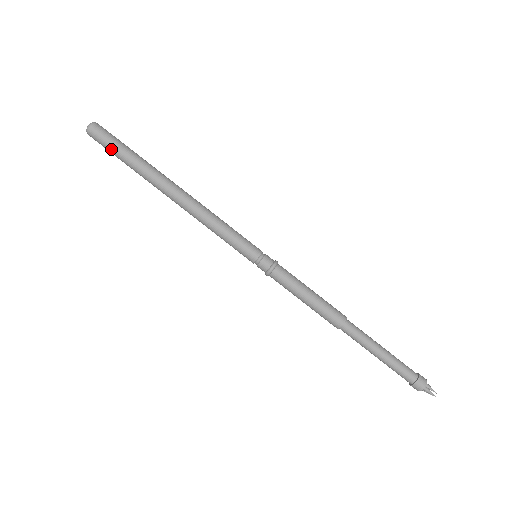
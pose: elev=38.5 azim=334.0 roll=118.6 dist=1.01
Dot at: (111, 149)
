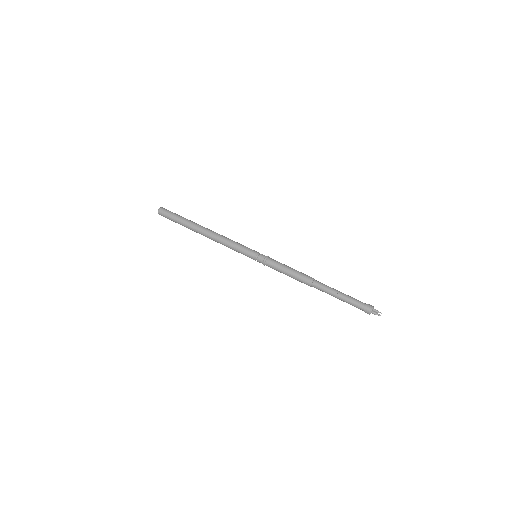
Dot at: (171, 220)
